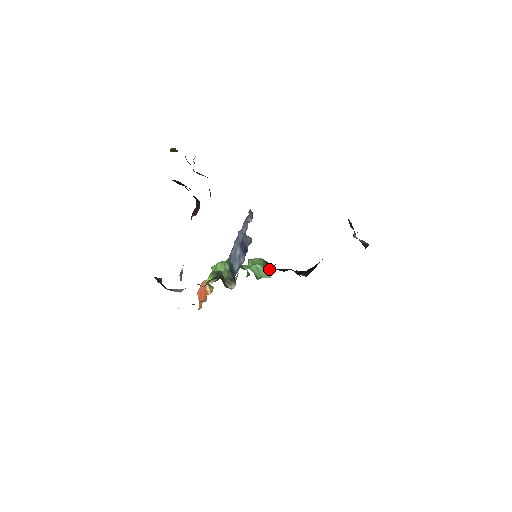
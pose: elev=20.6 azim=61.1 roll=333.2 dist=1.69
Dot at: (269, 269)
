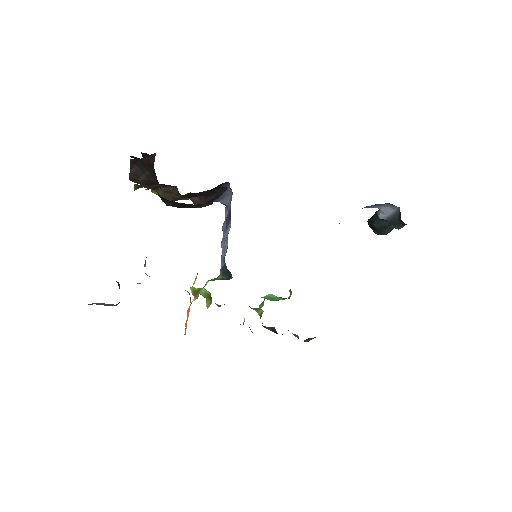
Dot at: (288, 298)
